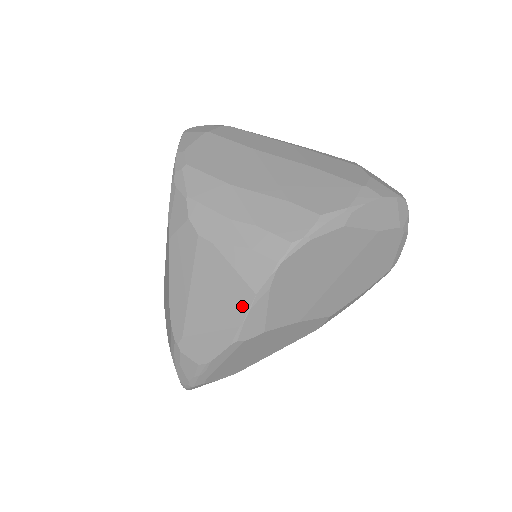
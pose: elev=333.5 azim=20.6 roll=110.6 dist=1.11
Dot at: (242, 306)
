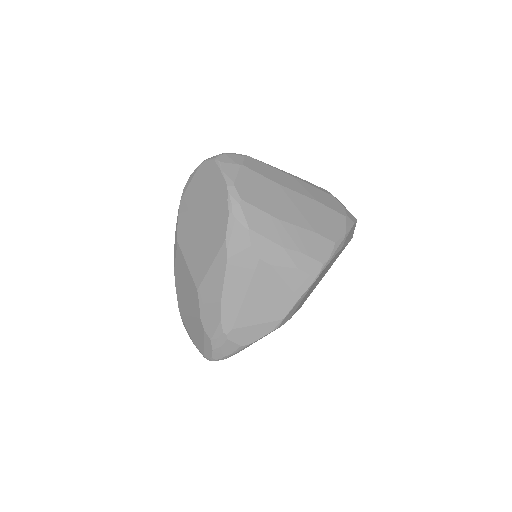
Dot at: (287, 306)
